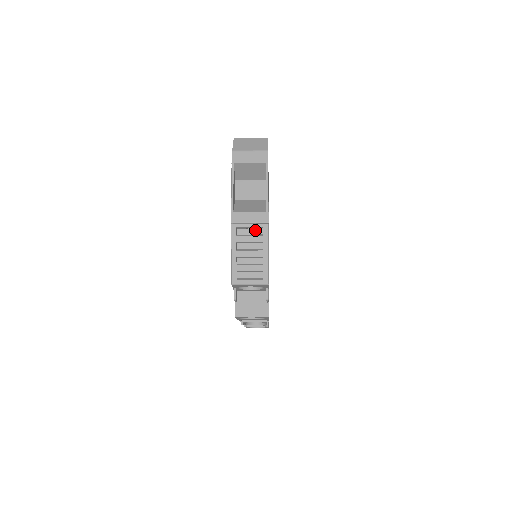
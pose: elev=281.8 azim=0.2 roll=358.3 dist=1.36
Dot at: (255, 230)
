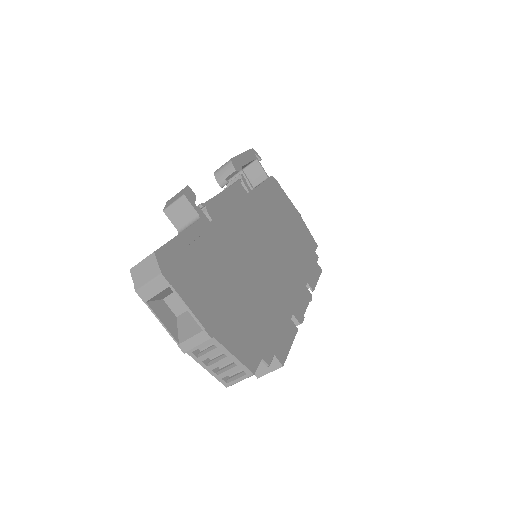
Dot at: occluded
